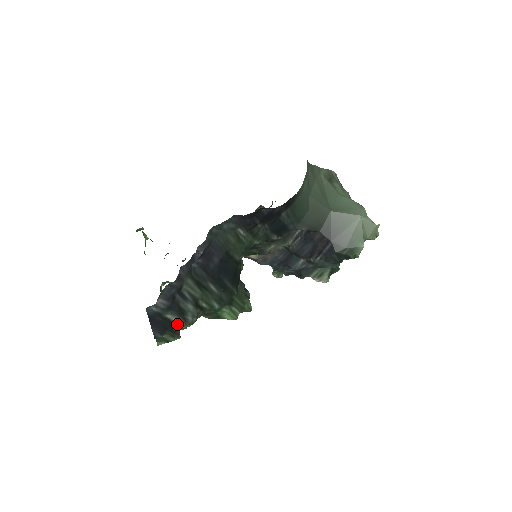
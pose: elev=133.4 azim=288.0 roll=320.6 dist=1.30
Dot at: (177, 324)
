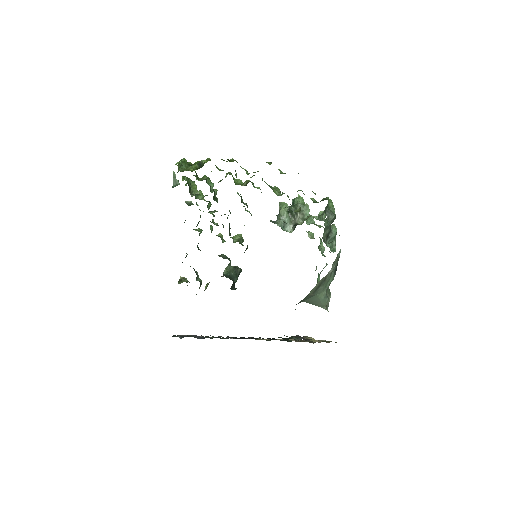
Dot at: occluded
